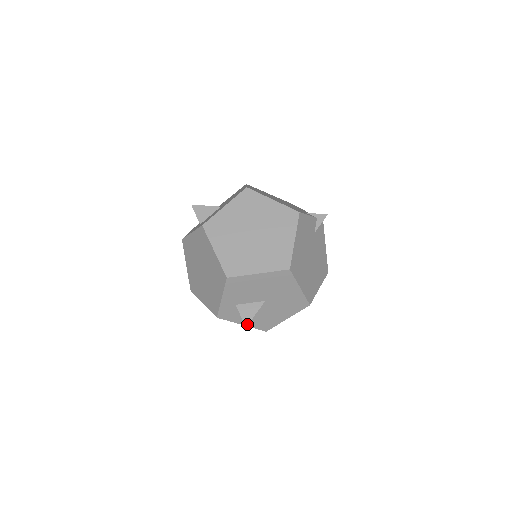
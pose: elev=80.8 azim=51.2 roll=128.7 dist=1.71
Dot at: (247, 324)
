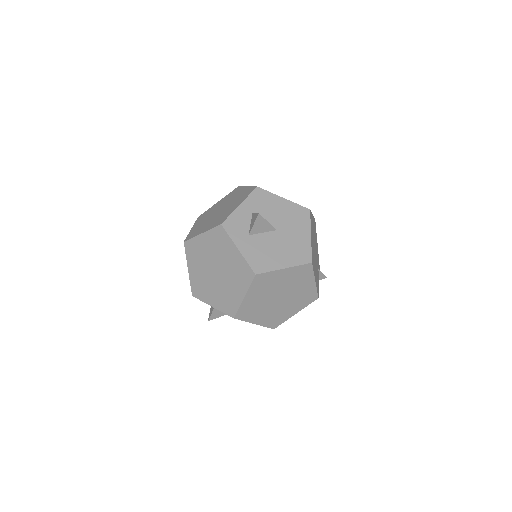
Dot at: occluded
